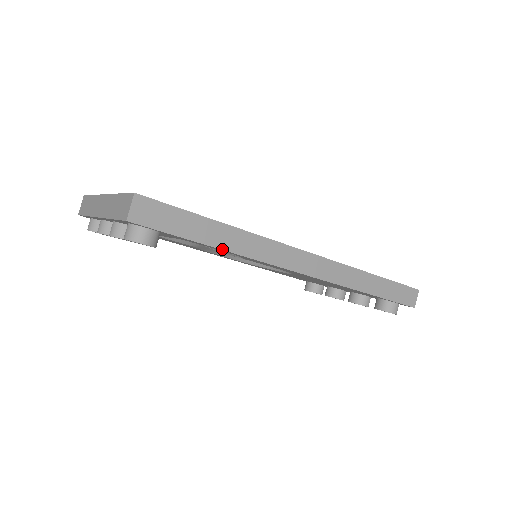
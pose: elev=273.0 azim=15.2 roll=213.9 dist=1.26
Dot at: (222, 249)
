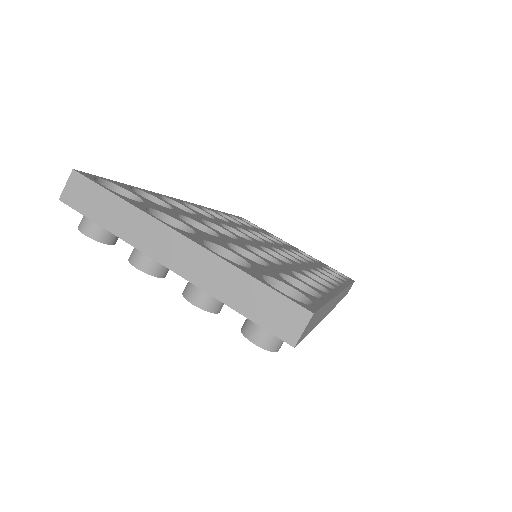
Dot at: (317, 324)
